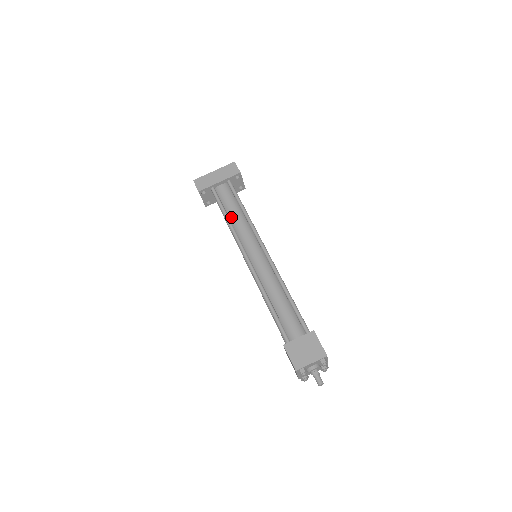
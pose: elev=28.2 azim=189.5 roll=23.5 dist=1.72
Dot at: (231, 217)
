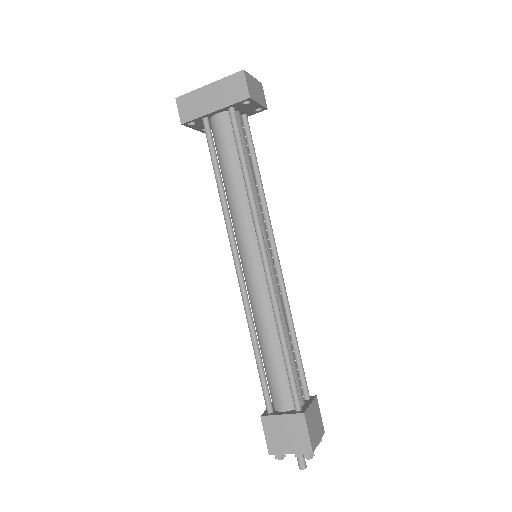
Dot at: (226, 183)
